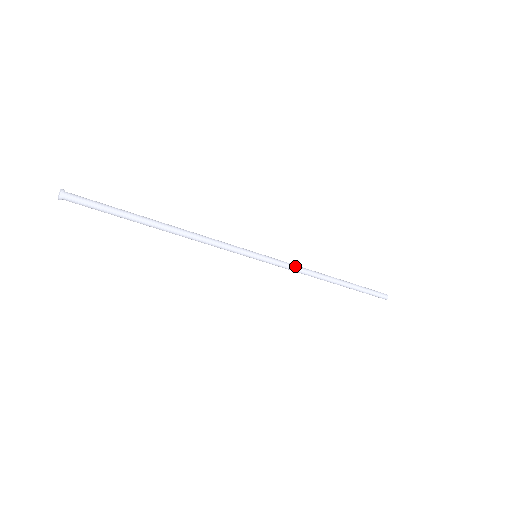
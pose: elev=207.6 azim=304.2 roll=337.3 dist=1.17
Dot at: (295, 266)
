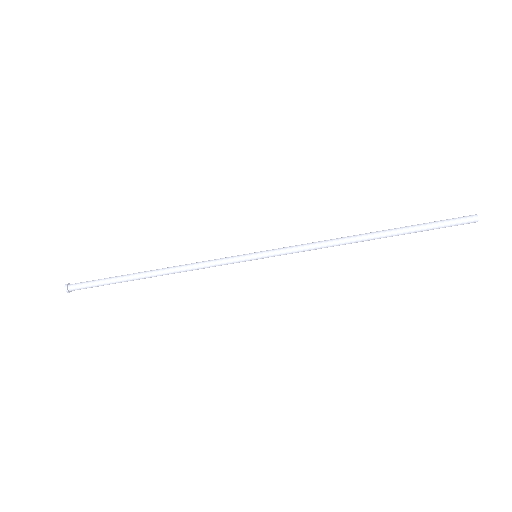
Dot at: (307, 245)
